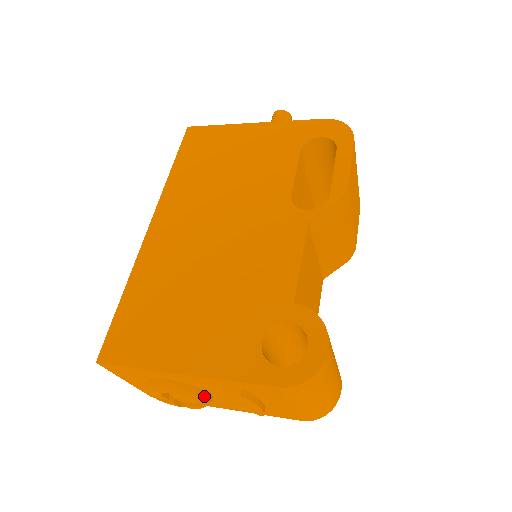
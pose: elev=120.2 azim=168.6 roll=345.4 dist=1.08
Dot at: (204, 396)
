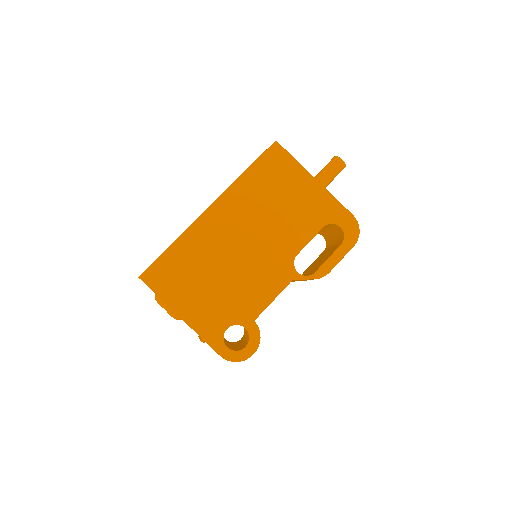
Dot at: occluded
